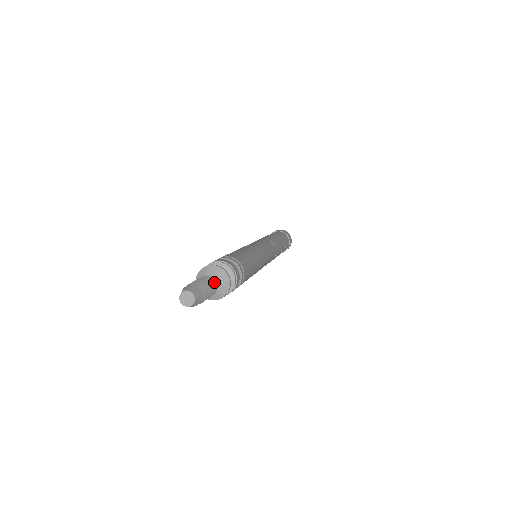
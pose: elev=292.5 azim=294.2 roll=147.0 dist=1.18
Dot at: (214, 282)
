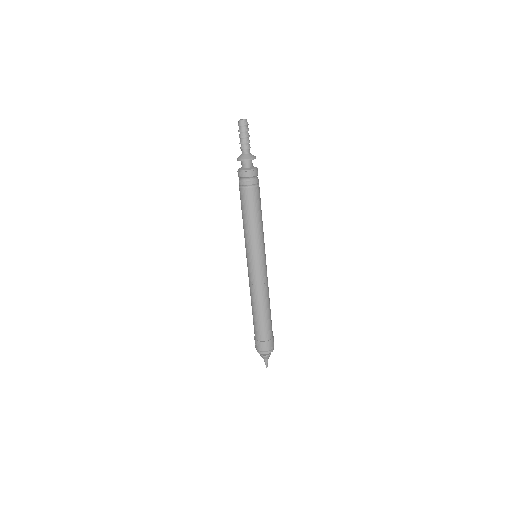
Dot at: occluded
